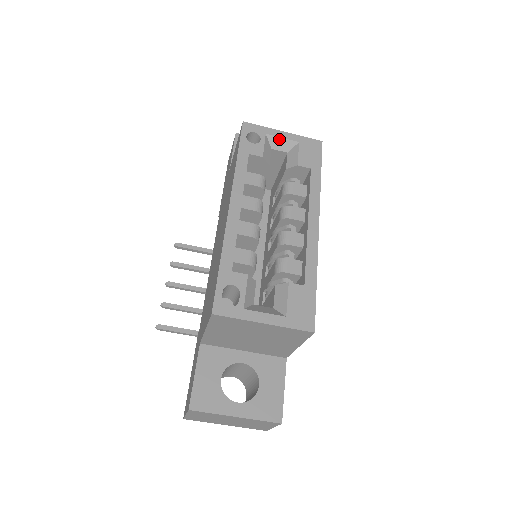
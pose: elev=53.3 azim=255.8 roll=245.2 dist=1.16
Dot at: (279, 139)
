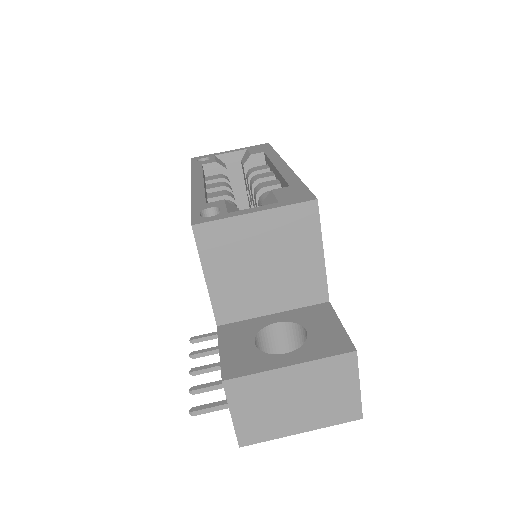
Dot at: (228, 154)
